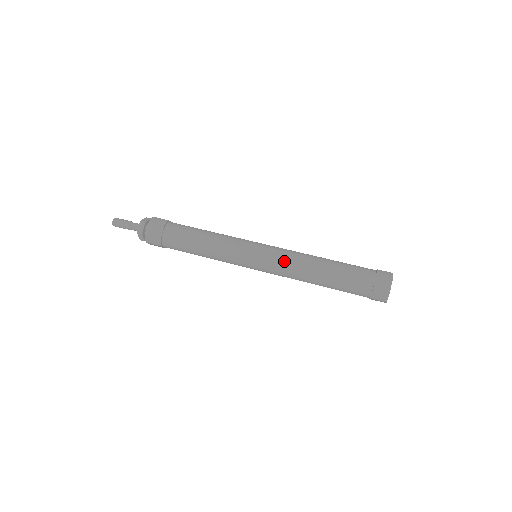
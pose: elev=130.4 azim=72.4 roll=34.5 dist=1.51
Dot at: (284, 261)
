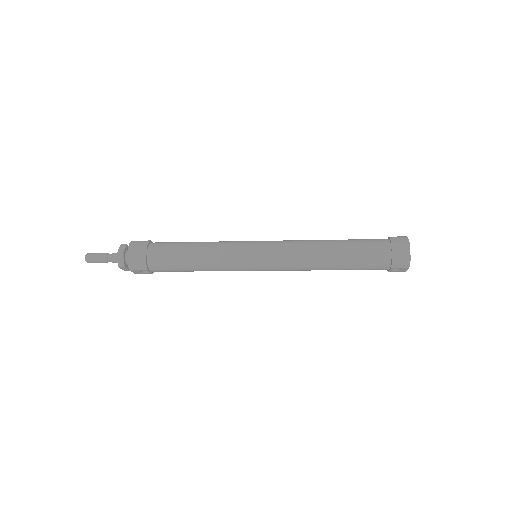
Dot at: occluded
